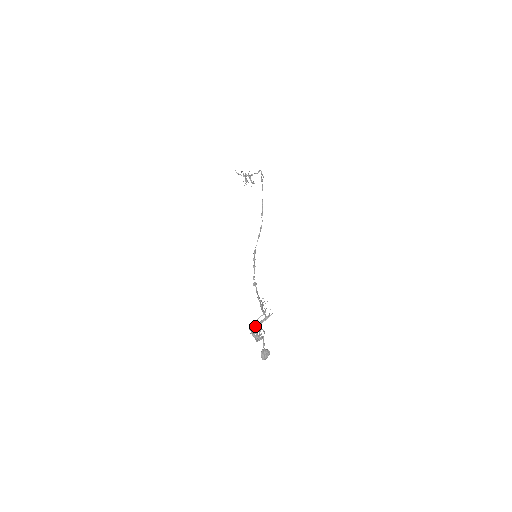
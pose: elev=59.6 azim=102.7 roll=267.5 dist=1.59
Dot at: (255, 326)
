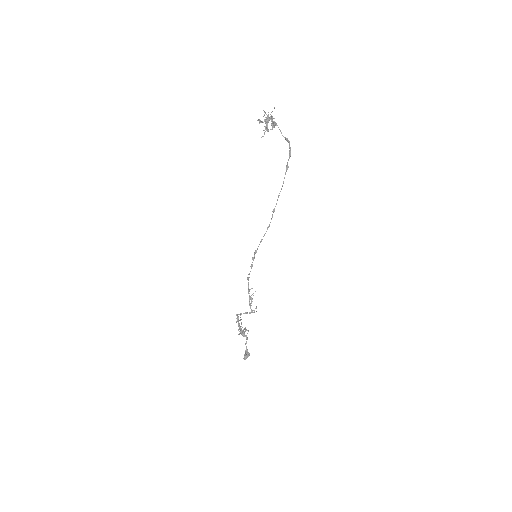
Dot at: (241, 313)
